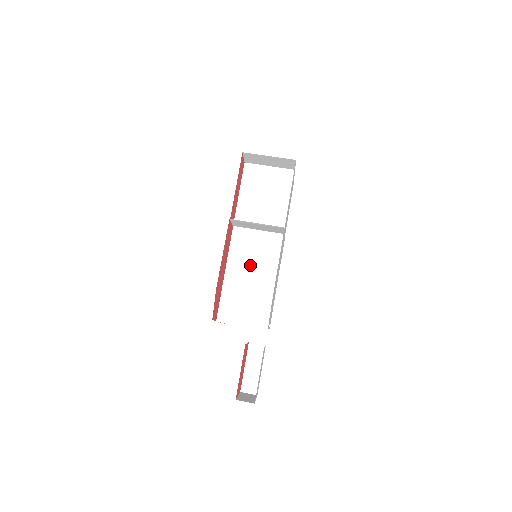
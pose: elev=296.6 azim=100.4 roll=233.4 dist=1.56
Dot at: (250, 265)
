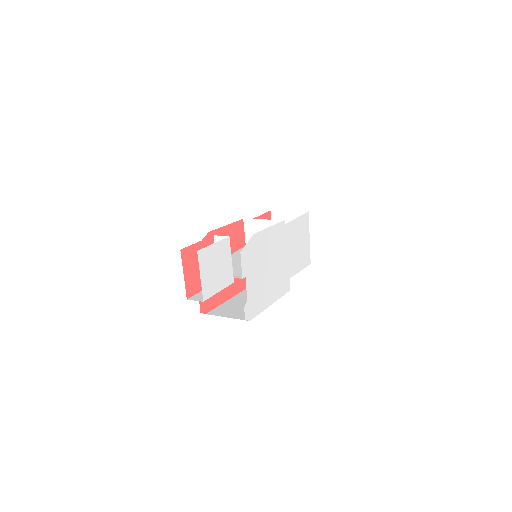
Dot at: occluded
